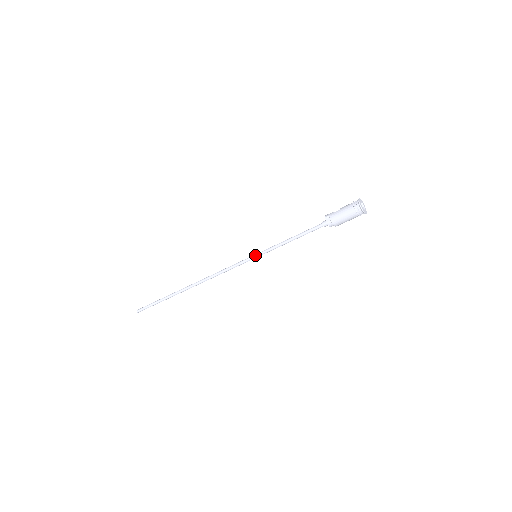
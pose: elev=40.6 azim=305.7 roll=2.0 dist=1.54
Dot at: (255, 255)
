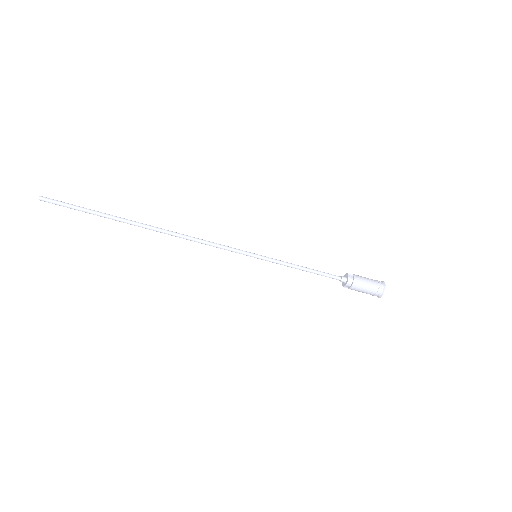
Dot at: (257, 254)
